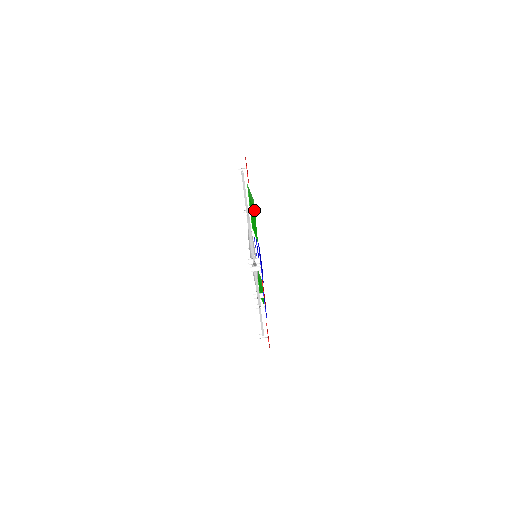
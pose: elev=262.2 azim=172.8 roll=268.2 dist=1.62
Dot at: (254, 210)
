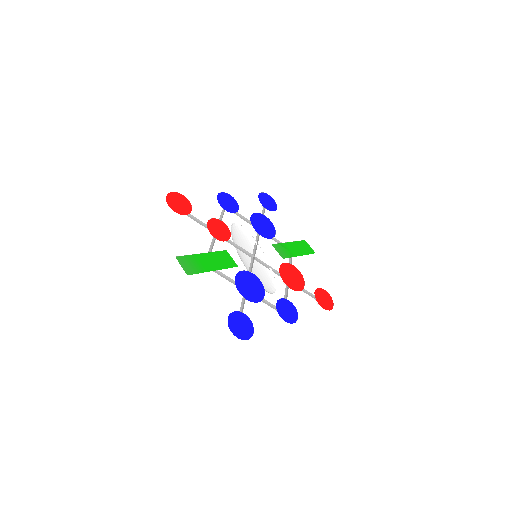
Dot at: (200, 271)
